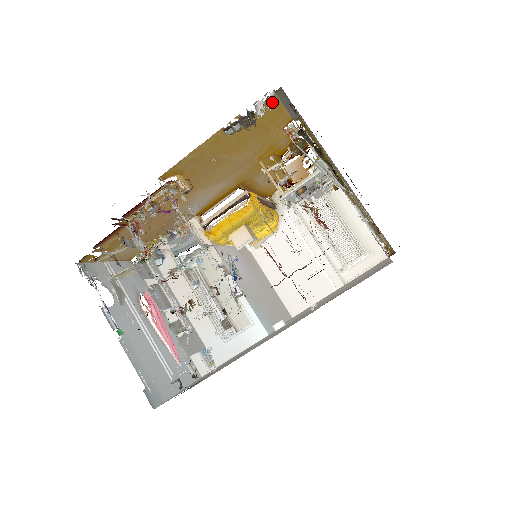
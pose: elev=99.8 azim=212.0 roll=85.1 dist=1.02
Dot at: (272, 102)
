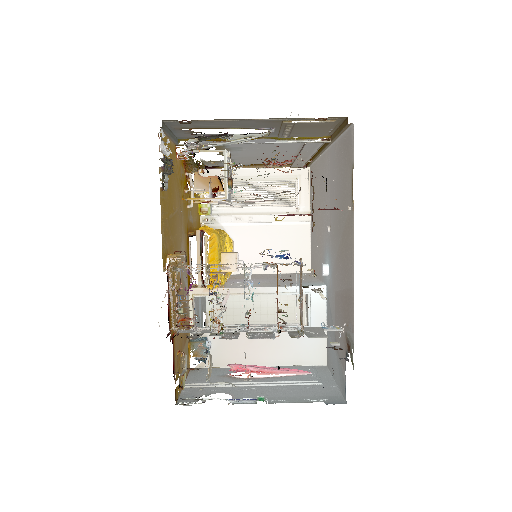
Dot at: occluded
